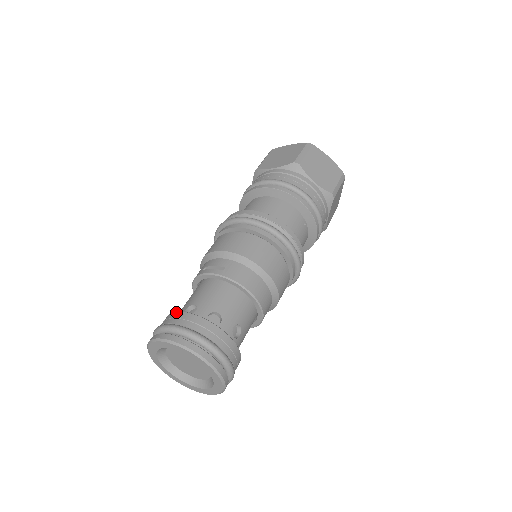
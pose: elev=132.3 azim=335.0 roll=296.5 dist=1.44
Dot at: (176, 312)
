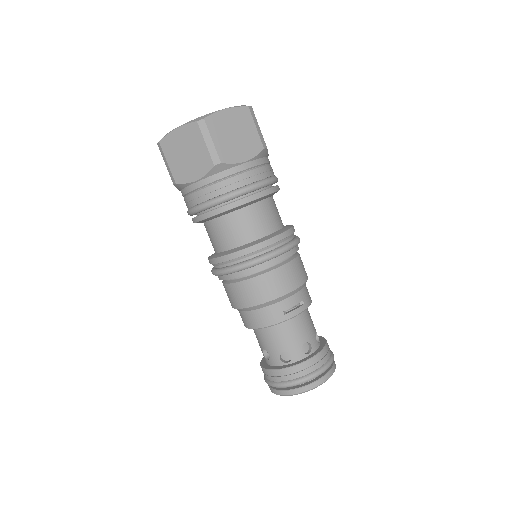
Dot at: (310, 360)
